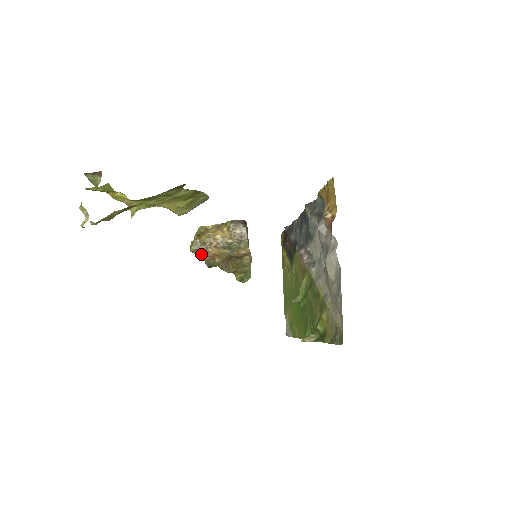
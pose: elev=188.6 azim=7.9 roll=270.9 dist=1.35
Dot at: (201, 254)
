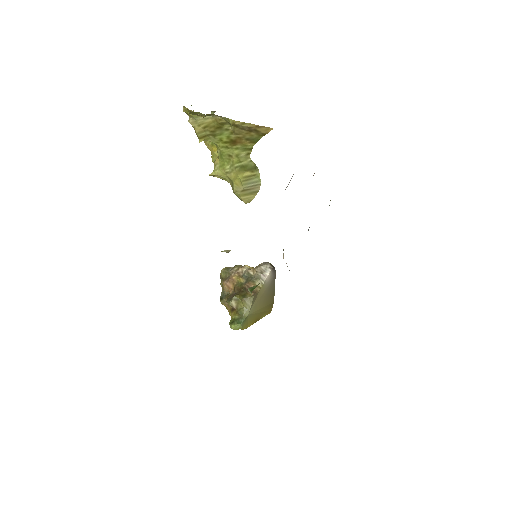
Dot at: (225, 279)
